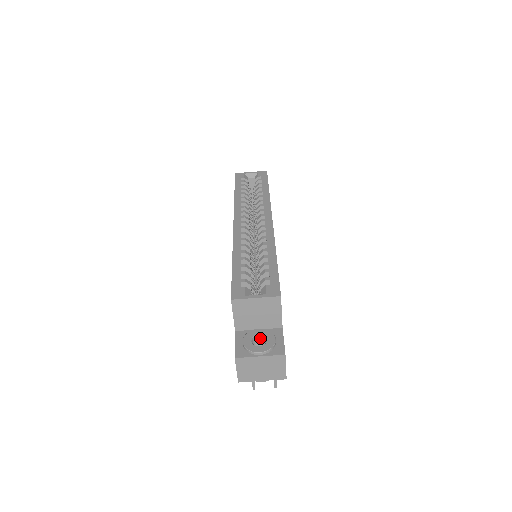
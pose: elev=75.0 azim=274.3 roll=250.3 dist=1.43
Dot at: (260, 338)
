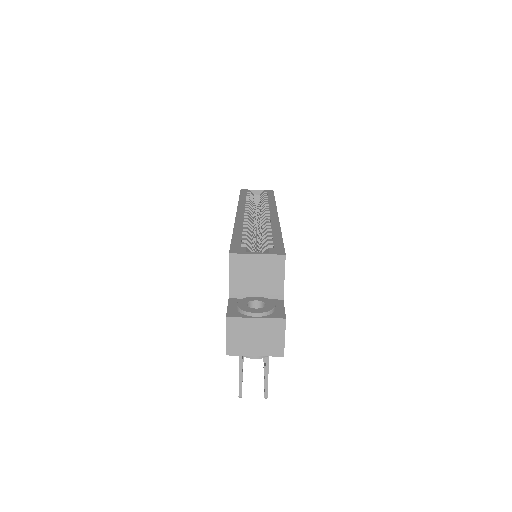
Dot at: (257, 306)
